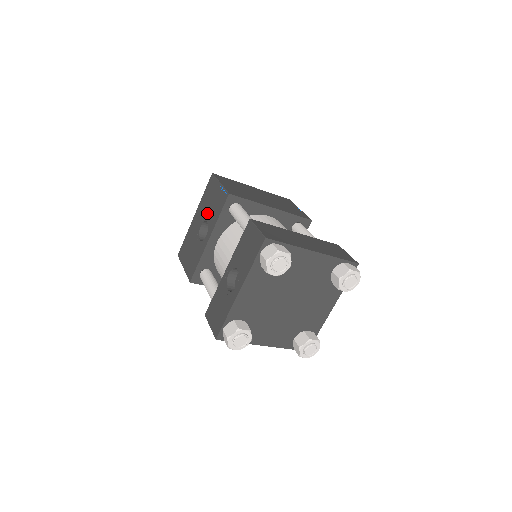
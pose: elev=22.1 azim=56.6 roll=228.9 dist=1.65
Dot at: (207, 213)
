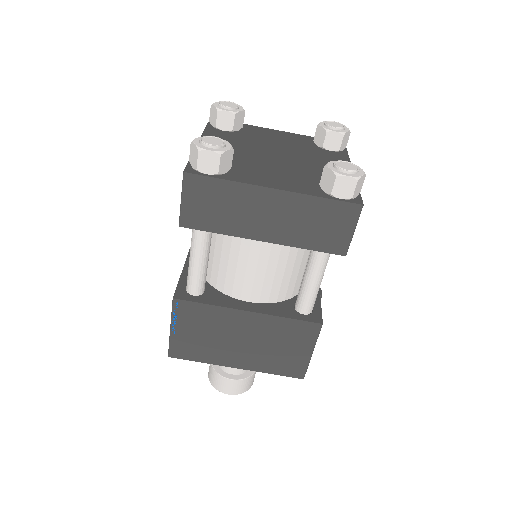
Dot at: occluded
